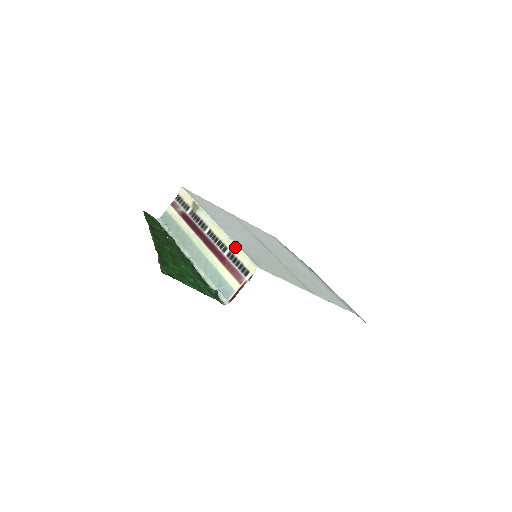
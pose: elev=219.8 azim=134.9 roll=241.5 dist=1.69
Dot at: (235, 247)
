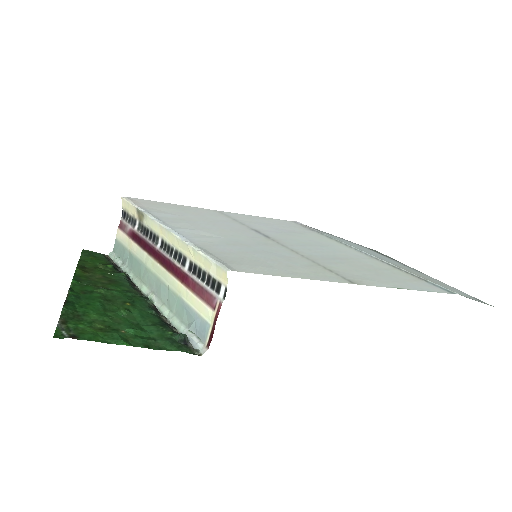
Dot at: (193, 251)
